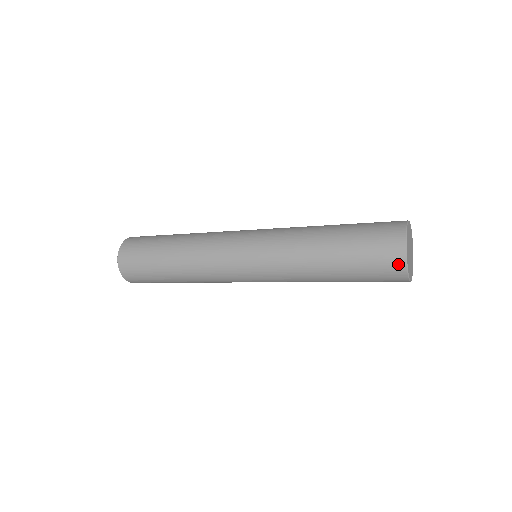
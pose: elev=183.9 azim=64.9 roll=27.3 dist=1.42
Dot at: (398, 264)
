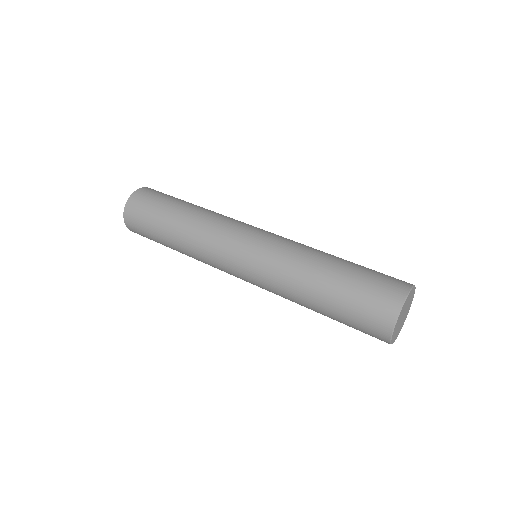
Dot at: (382, 340)
